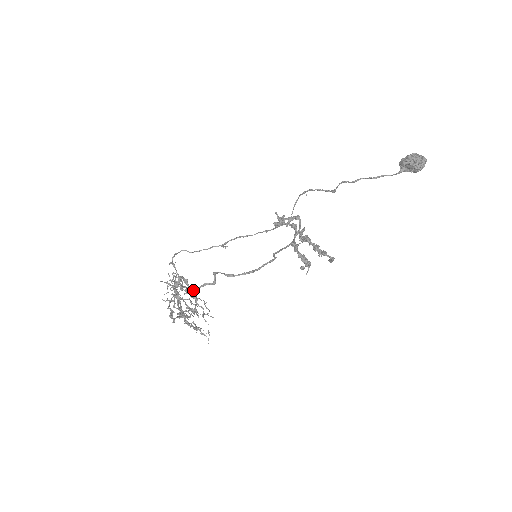
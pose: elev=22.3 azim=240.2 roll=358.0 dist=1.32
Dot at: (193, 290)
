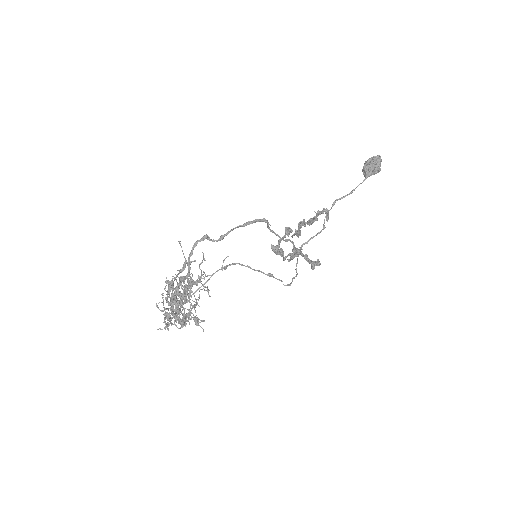
Dot at: occluded
